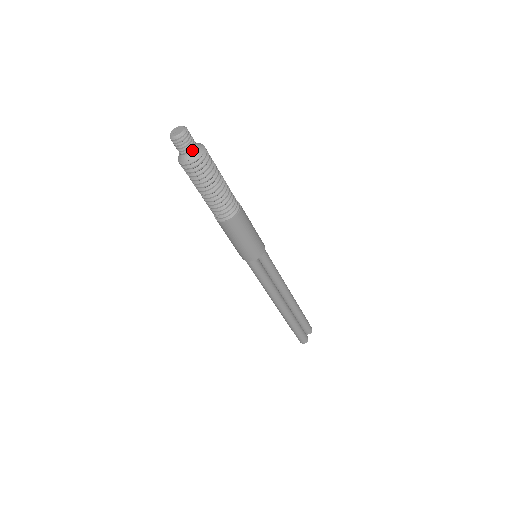
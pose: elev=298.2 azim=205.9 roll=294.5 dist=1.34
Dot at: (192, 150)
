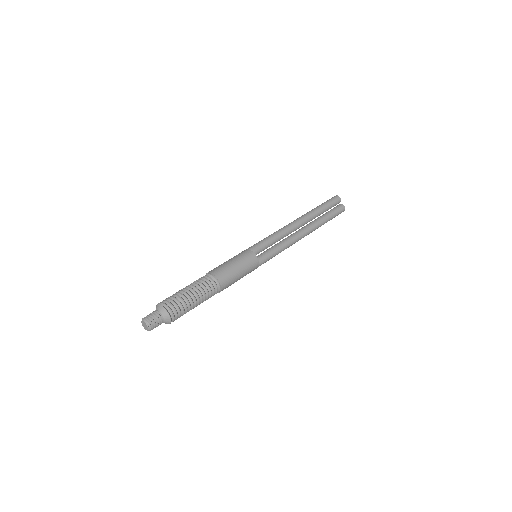
Dot at: (162, 318)
